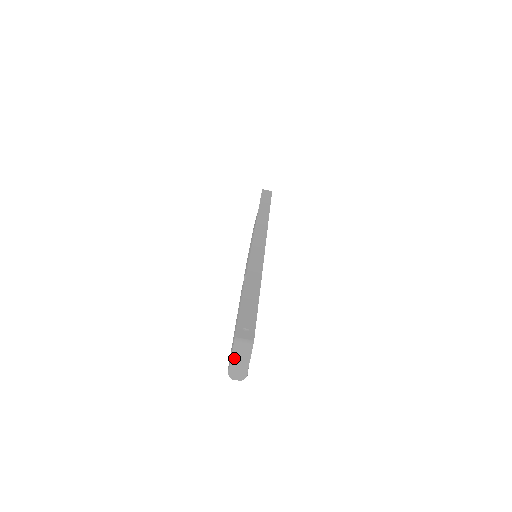
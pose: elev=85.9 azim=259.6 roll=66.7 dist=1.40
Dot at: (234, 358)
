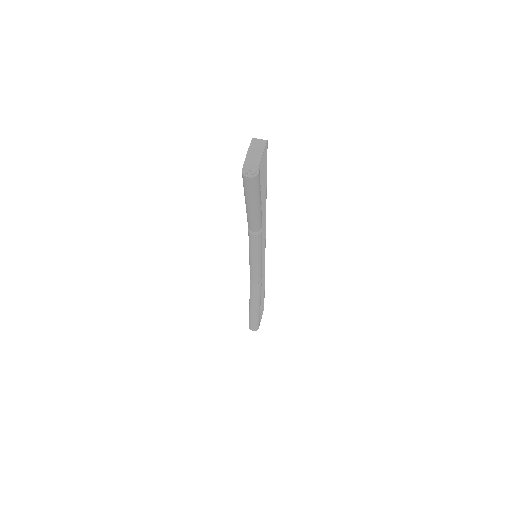
Dot at: (250, 150)
